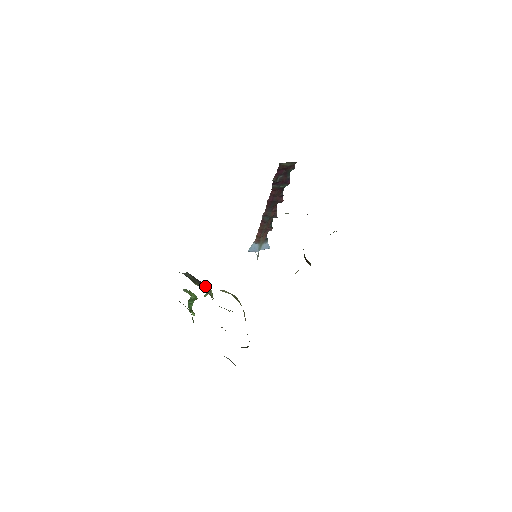
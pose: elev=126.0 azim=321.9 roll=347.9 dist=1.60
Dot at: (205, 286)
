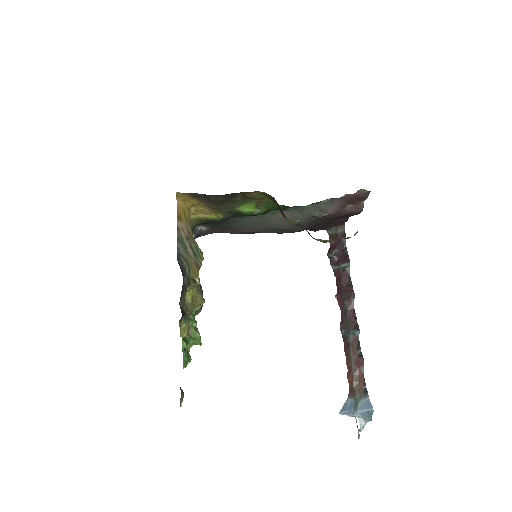
Dot at: occluded
